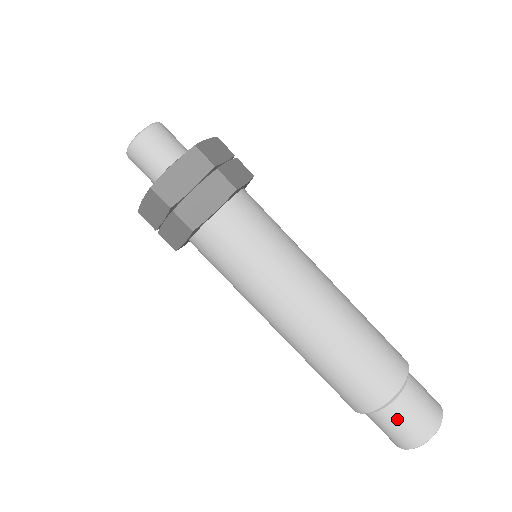
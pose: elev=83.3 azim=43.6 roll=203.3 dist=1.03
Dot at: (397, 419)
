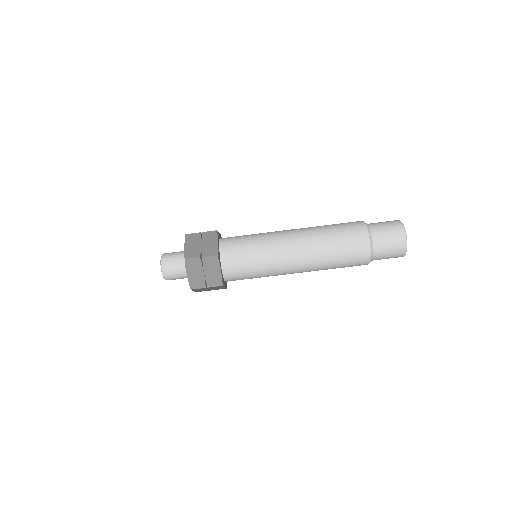
Dot at: (382, 235)
